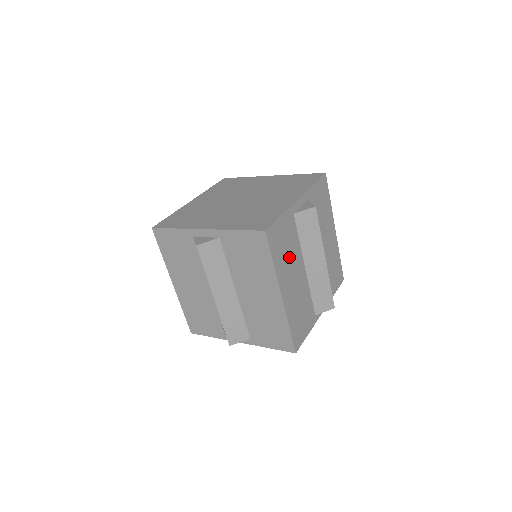
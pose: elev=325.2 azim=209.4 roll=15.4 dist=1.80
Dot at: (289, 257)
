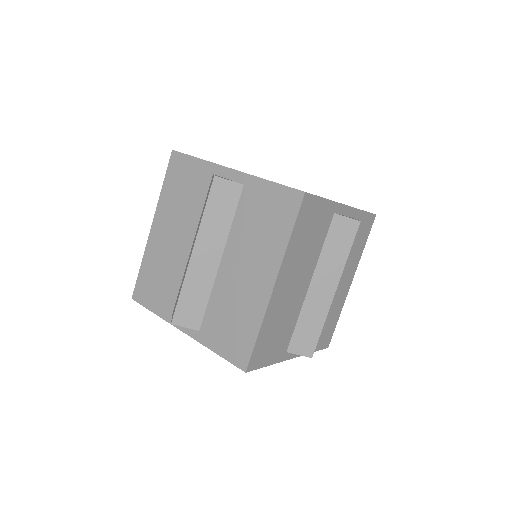
Dot at: (305, 252)
